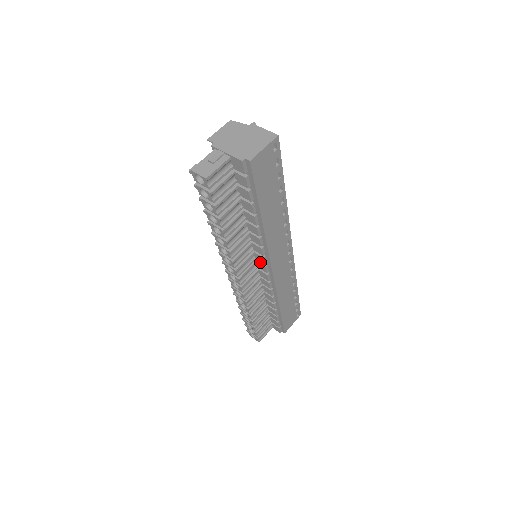
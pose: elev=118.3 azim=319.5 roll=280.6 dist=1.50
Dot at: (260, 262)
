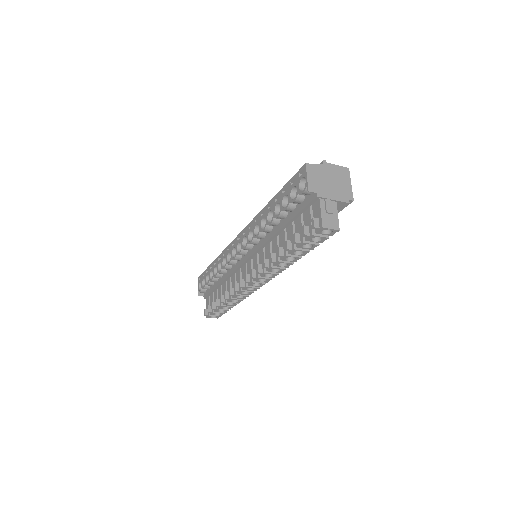
Dot at: occluded
